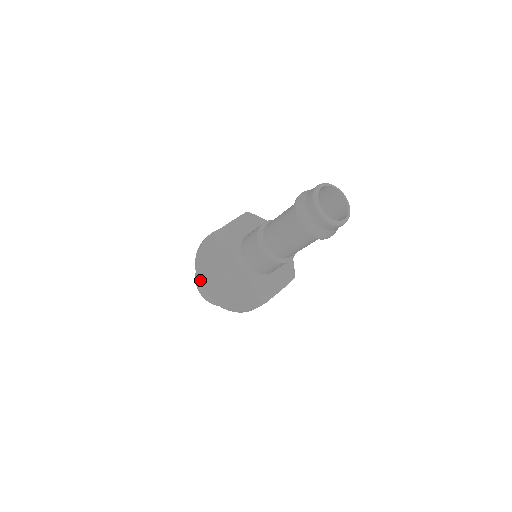
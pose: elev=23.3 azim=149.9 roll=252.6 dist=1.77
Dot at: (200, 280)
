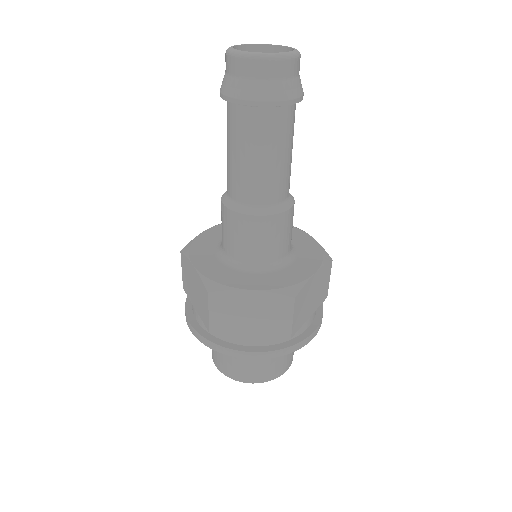
Dot at: occluded
